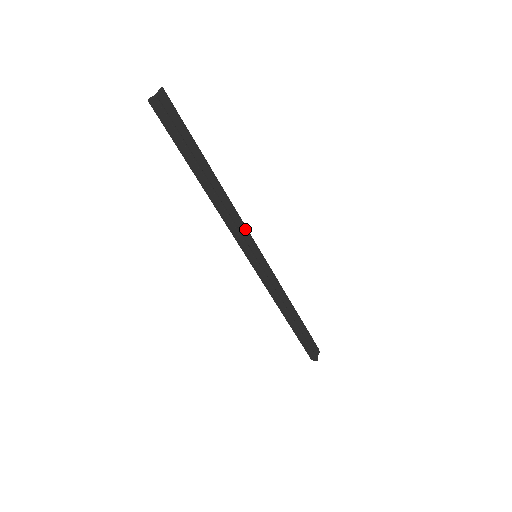
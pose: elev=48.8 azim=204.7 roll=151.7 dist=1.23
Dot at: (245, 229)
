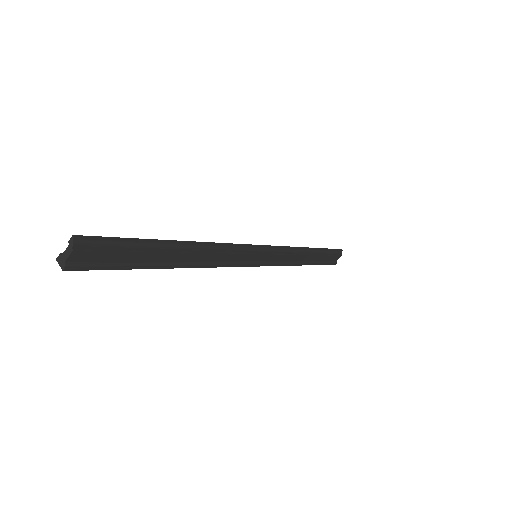
Dot at: (238, 255)
